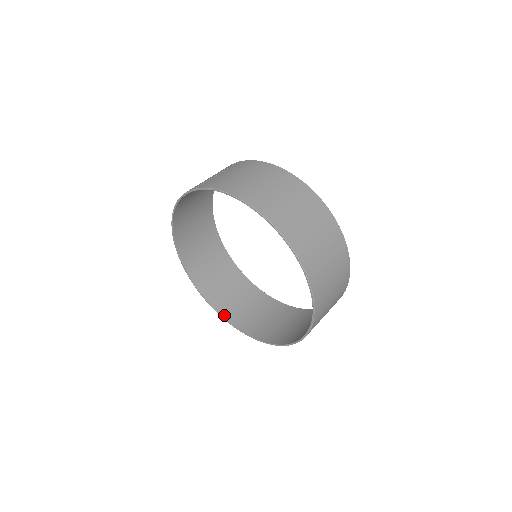
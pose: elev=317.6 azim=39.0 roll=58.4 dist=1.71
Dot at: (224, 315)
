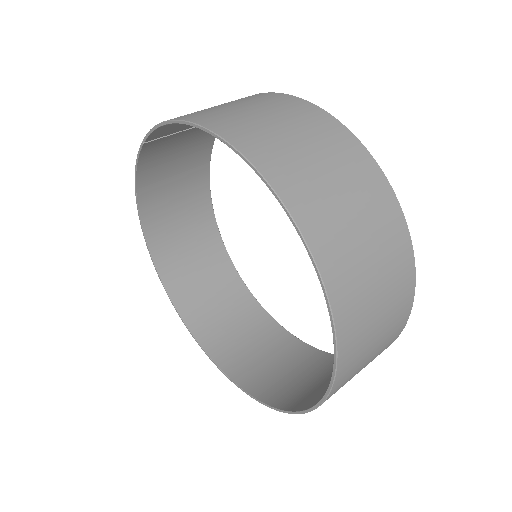
Dot at: (225, 368)
